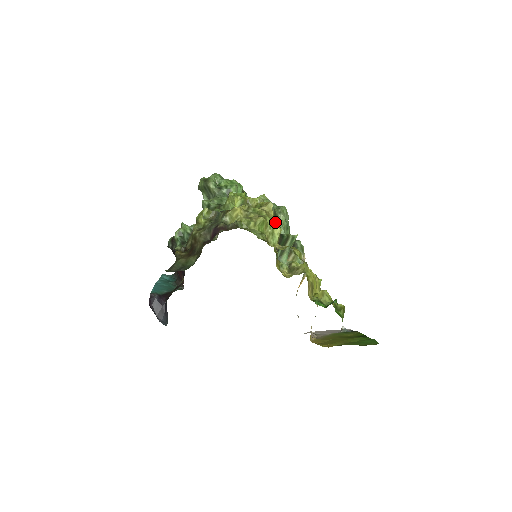
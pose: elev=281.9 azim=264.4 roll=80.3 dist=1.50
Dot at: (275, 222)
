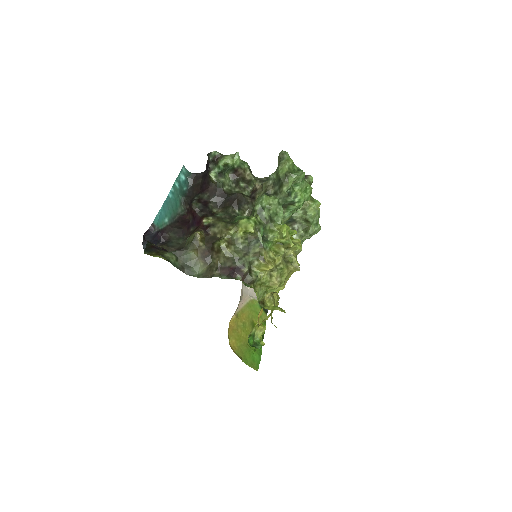
Dot at: (287, 279)
